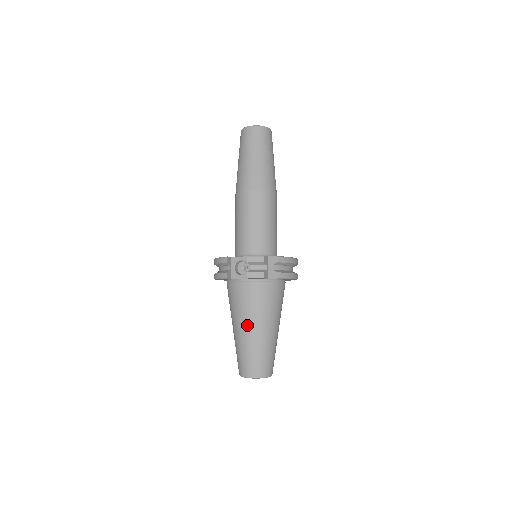
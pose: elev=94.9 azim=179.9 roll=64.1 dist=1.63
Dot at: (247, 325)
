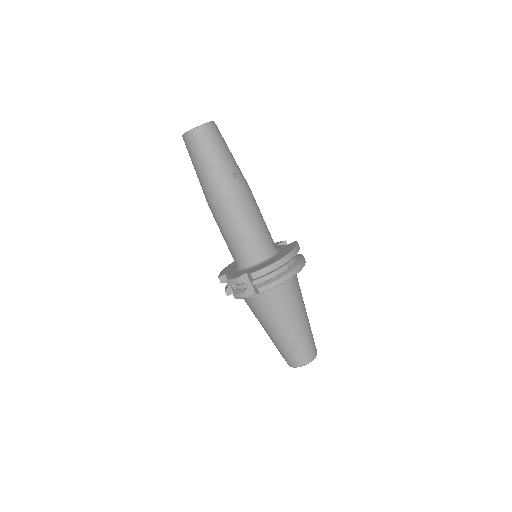
Dot at: (265, 328)
